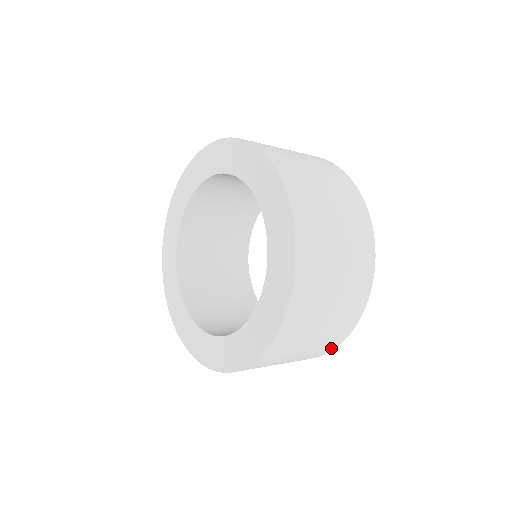
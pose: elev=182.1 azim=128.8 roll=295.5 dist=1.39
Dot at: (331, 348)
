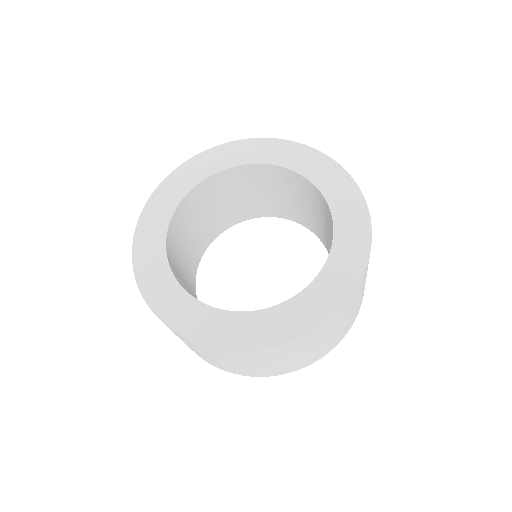
Dot at: occluded
